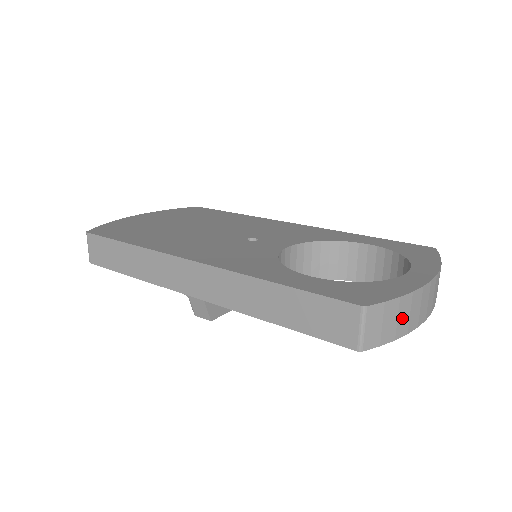
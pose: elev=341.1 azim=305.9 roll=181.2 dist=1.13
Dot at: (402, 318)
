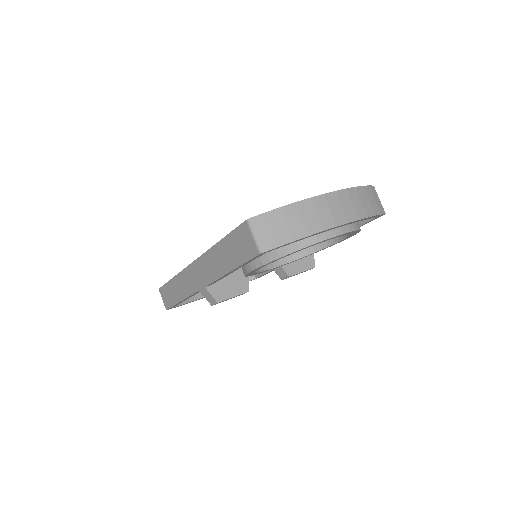
Dot at: (294, 223)
